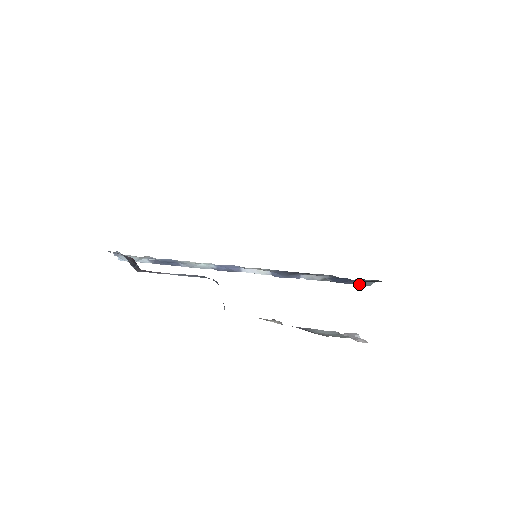
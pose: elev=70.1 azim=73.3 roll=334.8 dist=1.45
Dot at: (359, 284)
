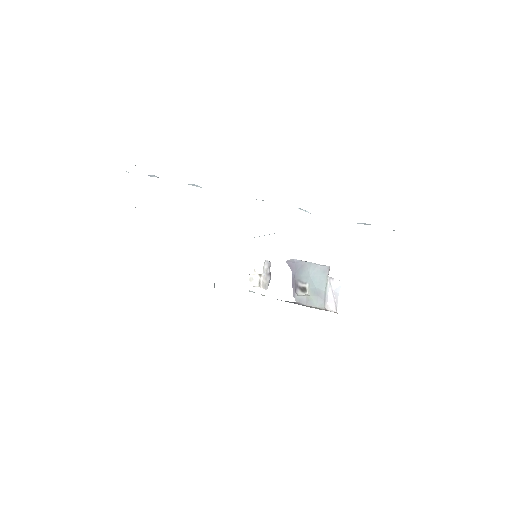
Dot at: occluded
